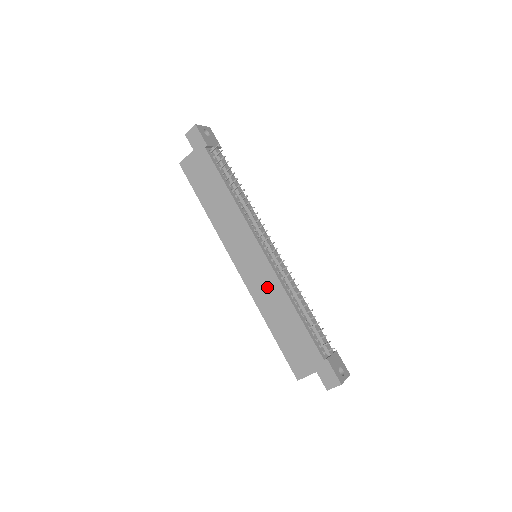
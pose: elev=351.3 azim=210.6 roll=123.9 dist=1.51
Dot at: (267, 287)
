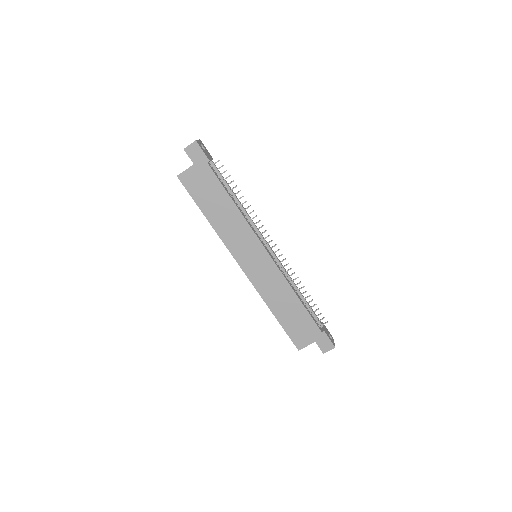
Dot at: (272, 282)
